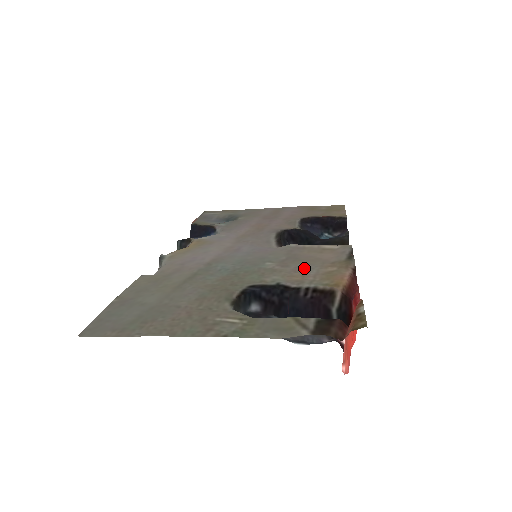
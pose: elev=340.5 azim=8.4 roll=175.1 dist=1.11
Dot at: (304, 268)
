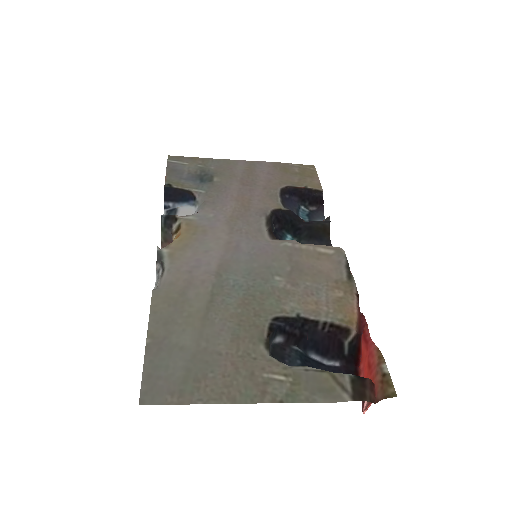
Dot at: (313, 289)
